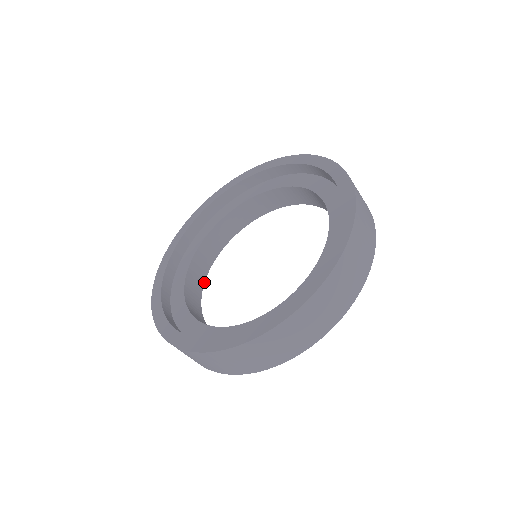
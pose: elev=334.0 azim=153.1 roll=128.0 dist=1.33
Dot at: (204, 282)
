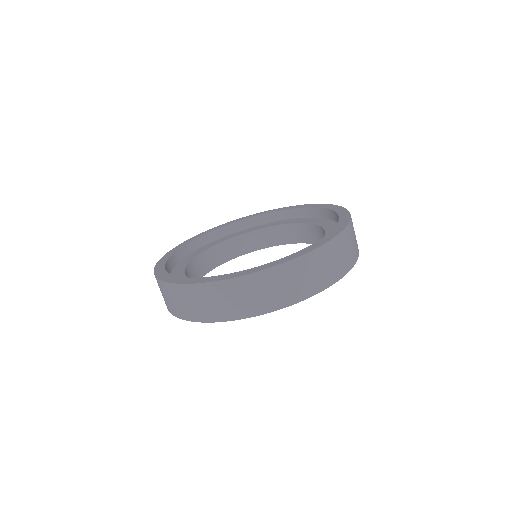
Dot at: occluded
